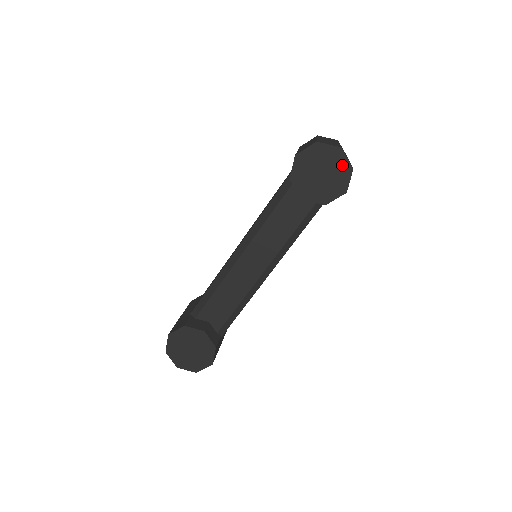
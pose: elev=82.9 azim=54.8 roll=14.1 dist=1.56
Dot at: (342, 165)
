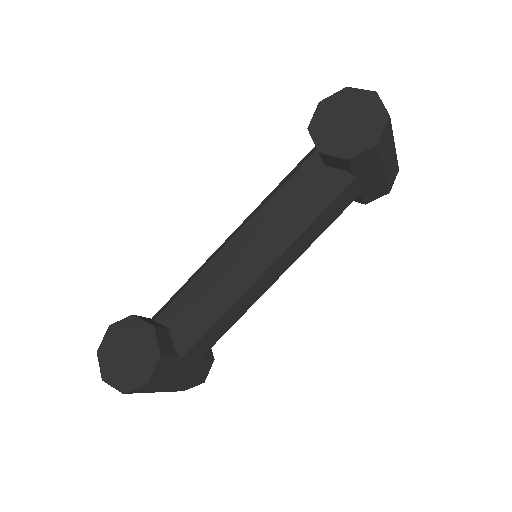
Dot at: (375, 112)
